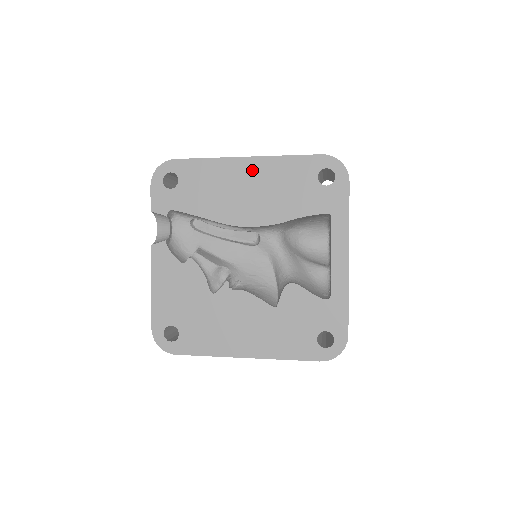
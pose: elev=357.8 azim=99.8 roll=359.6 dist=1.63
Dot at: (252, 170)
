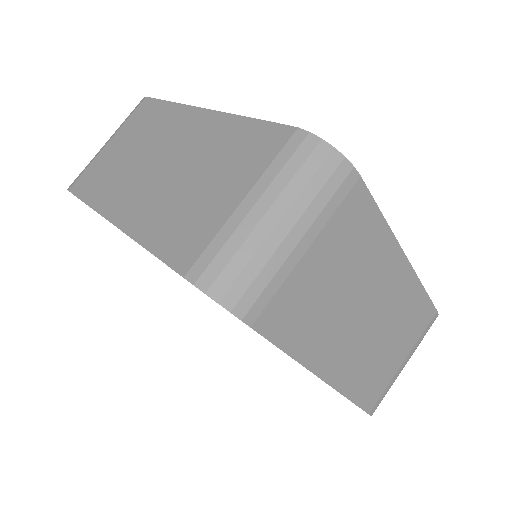
Dot at: occluded
